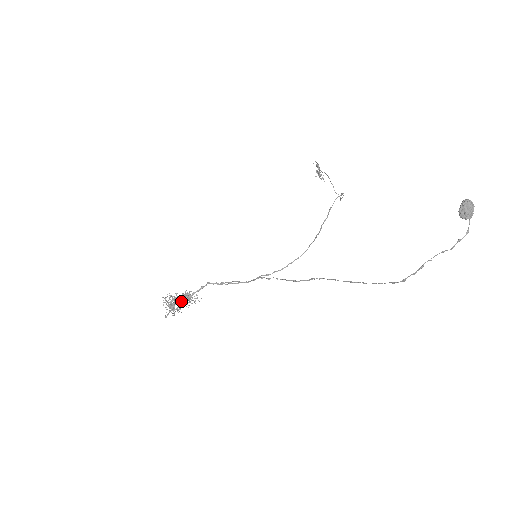
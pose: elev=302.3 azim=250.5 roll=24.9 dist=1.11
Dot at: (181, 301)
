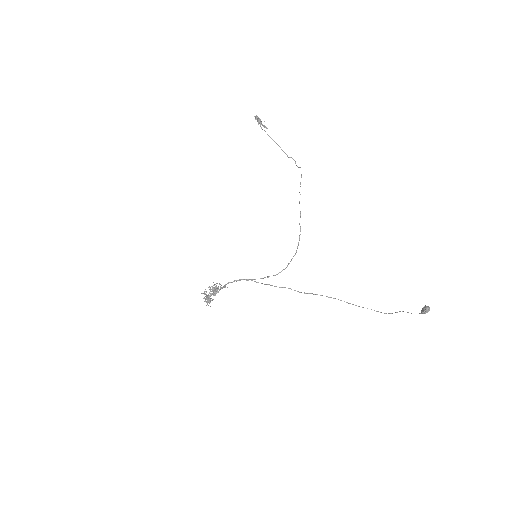
Dot at: occluded
